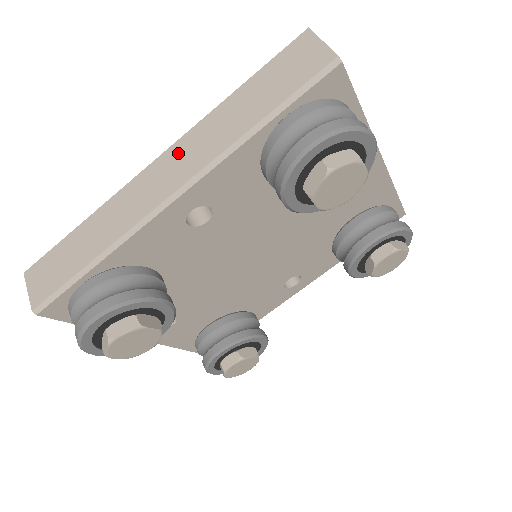
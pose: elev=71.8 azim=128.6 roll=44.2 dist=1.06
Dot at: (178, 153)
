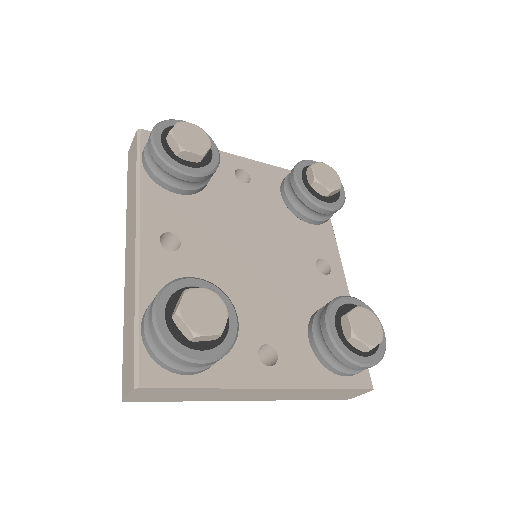
Dot at: (128, 236)
